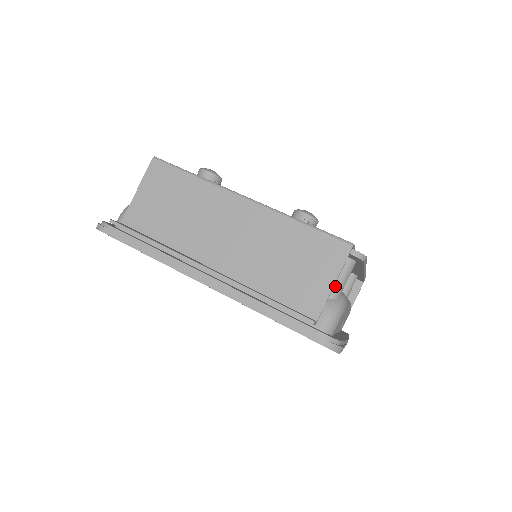
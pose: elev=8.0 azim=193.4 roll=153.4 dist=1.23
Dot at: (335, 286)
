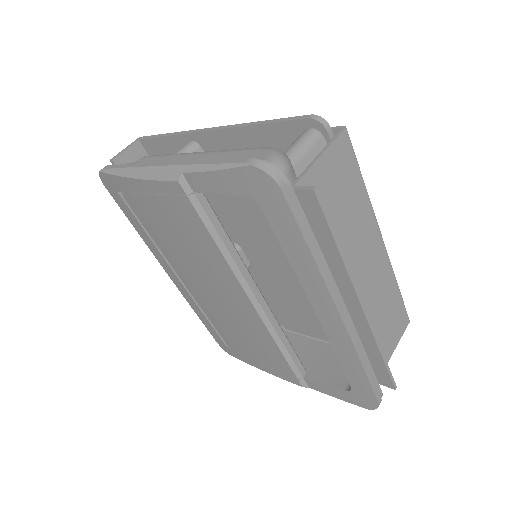
Dot at: occluded
